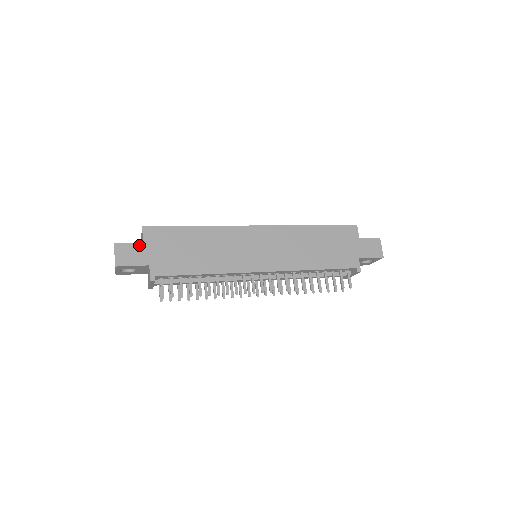
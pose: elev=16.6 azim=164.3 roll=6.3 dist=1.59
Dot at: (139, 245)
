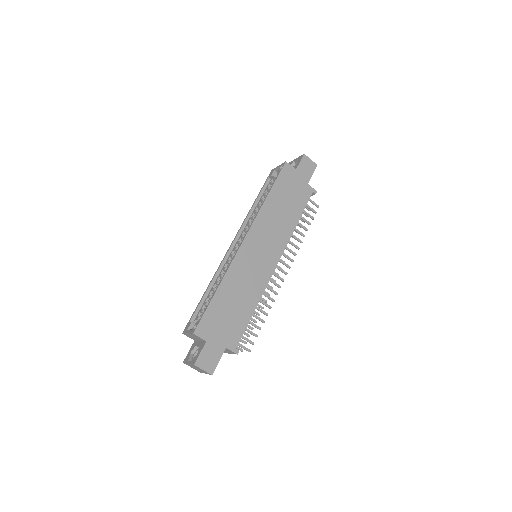
Dot at: (206, 346)
